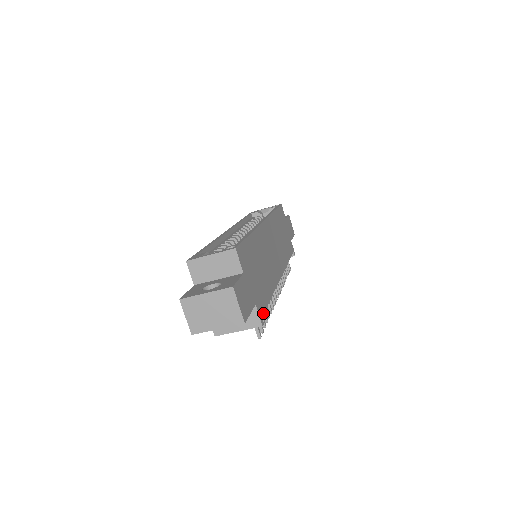
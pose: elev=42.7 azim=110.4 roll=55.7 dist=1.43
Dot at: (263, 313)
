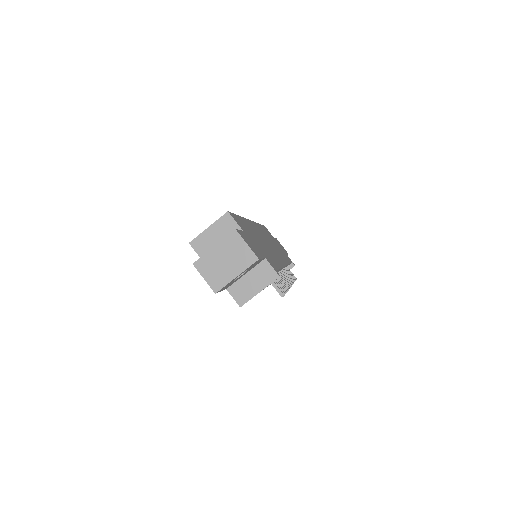
Dot at: (276, 270)
